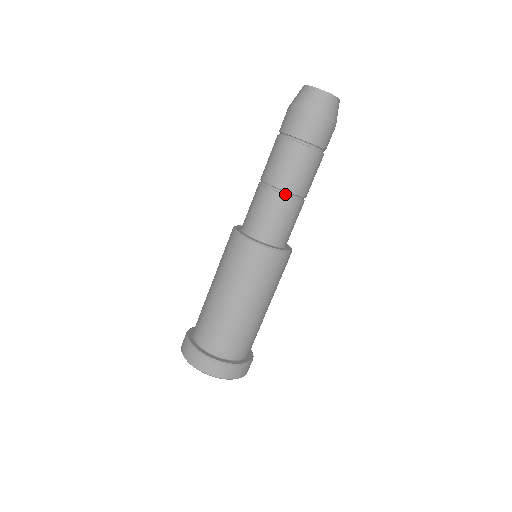
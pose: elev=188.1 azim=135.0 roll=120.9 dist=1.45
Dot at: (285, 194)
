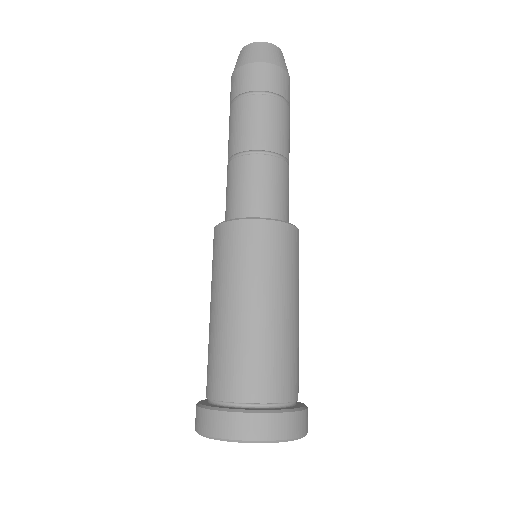
Dot at: (280, 158)
